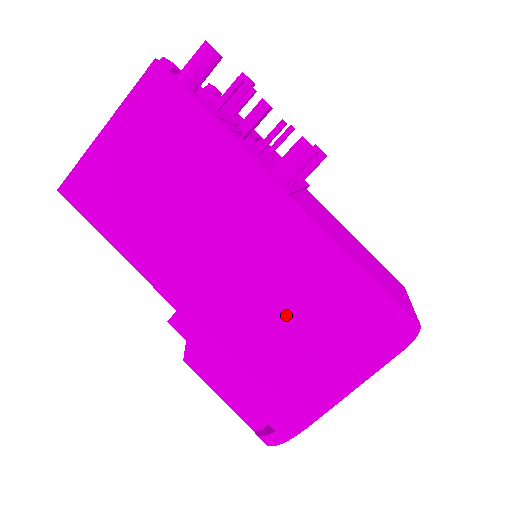
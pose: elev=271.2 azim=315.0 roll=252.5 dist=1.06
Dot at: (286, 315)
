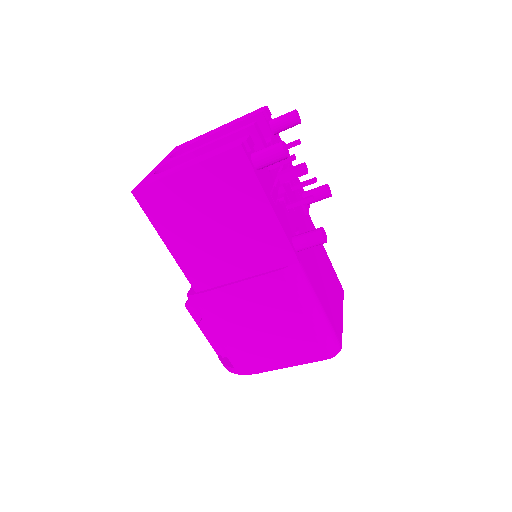
Dot at: (267, 321)
